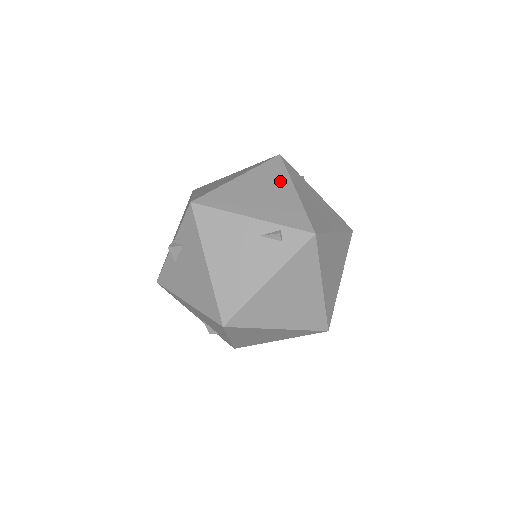
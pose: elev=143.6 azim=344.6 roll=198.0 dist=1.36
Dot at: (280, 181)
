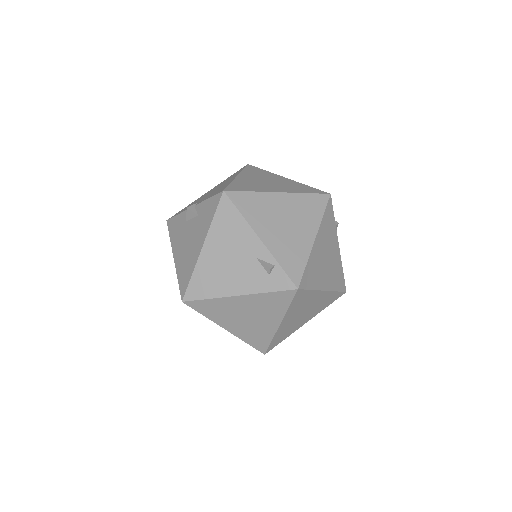
Dot at: (310, 220)
